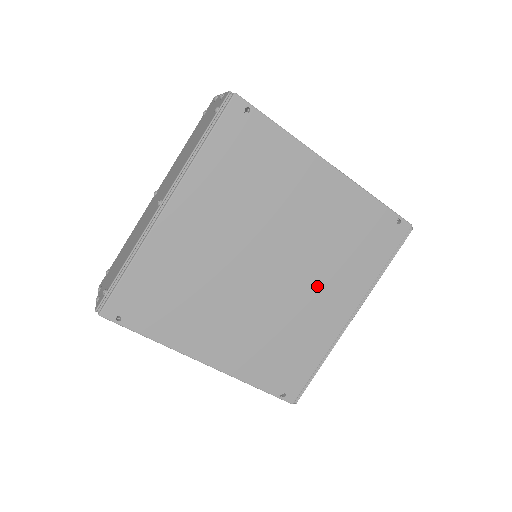
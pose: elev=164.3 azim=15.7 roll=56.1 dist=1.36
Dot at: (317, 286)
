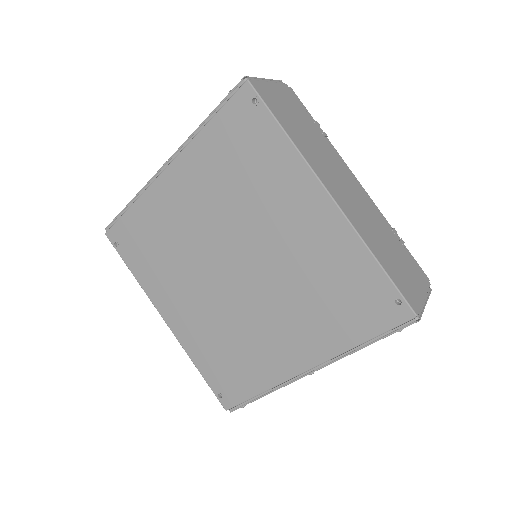
Dot at: (278, 316)
